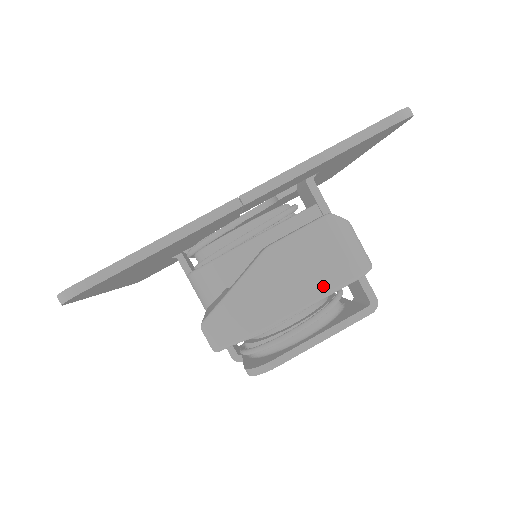
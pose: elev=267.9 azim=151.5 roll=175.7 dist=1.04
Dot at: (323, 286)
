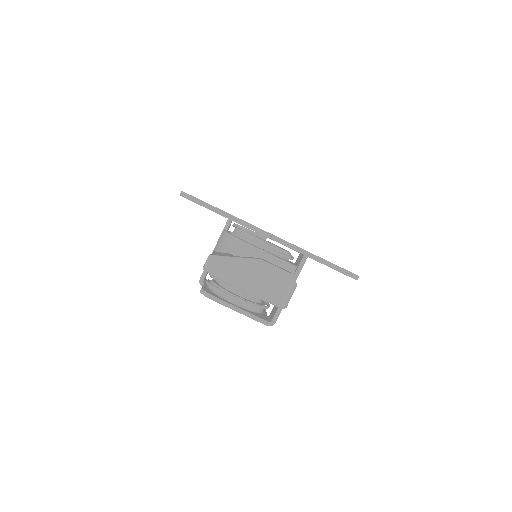
Dot at: (262, 293)
